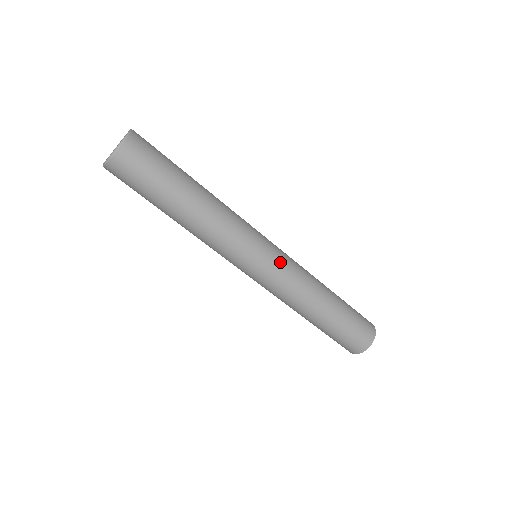
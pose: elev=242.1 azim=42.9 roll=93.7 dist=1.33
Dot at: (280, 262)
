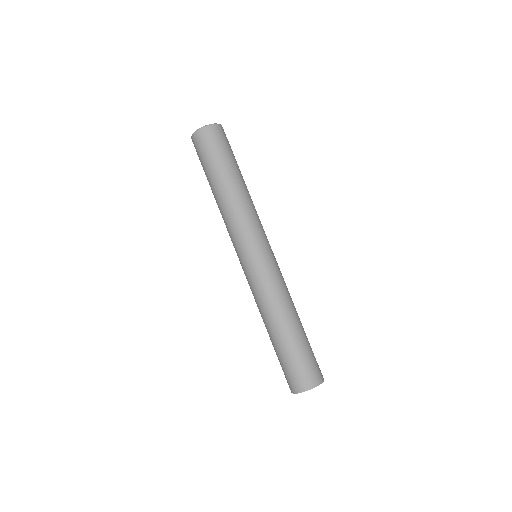
Dot at: (267, 266)
